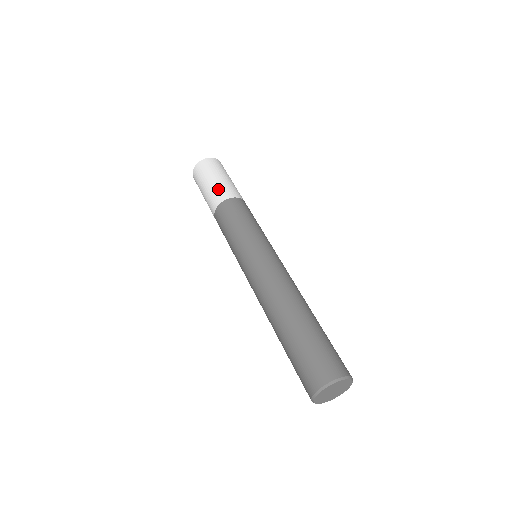
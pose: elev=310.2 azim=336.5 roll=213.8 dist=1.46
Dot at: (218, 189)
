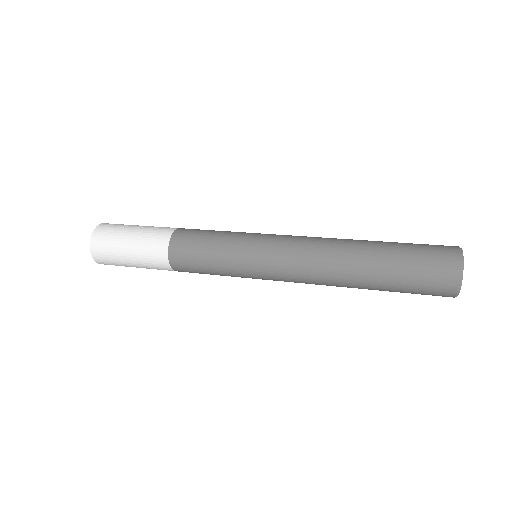
Dot at: (148, 240)
